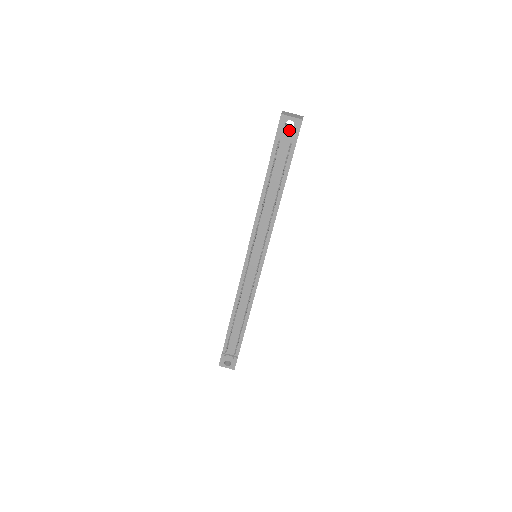
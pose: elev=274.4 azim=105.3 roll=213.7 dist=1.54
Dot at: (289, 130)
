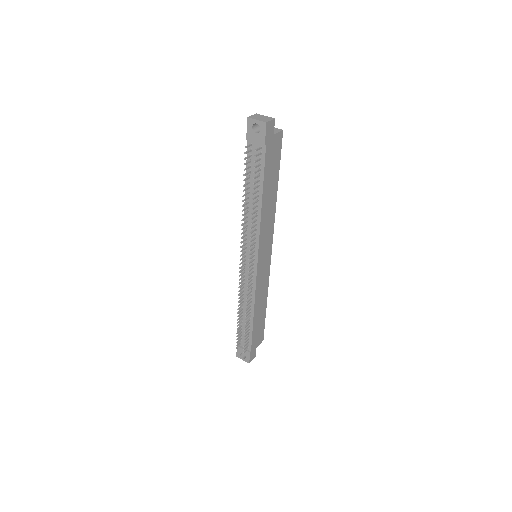
Dot at: (257, 133)
